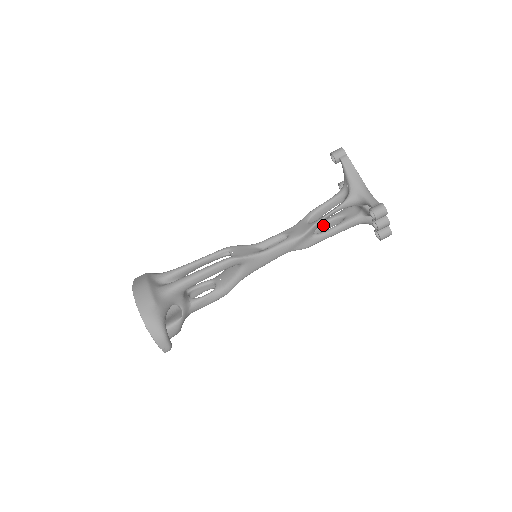
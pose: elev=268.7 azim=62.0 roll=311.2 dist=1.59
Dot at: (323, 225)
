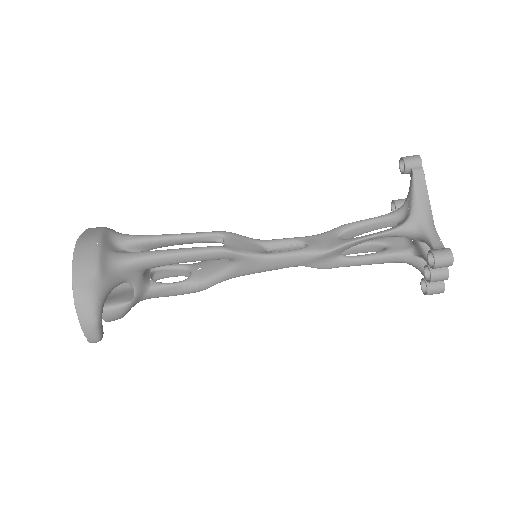
Dot at: (355, 247)
